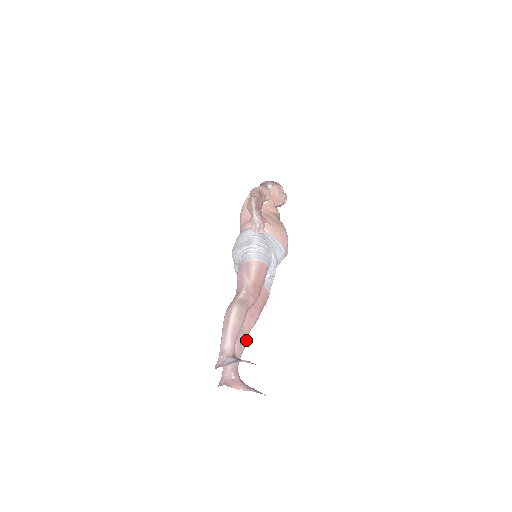
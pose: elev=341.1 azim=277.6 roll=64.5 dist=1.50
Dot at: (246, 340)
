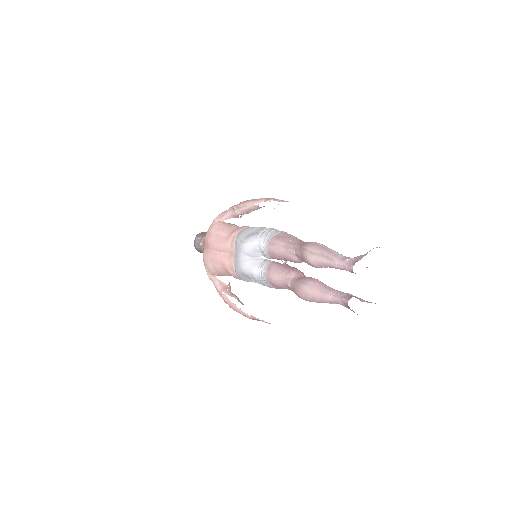
Dot at: occluded
